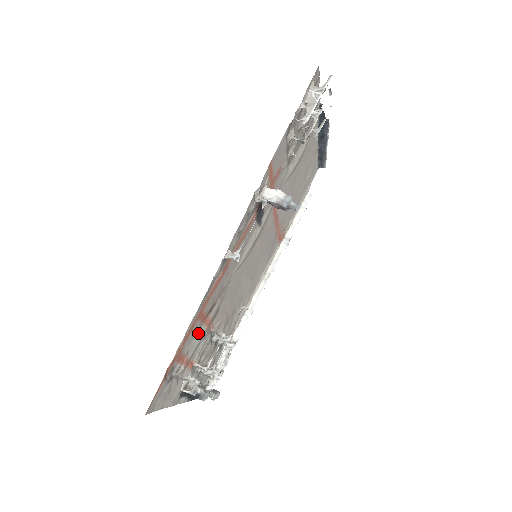
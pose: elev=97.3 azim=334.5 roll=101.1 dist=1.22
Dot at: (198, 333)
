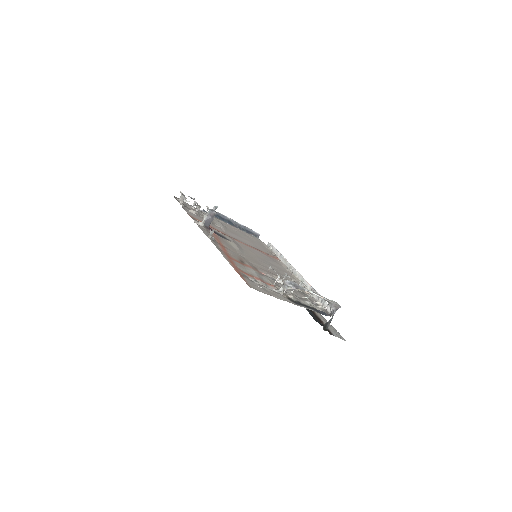
Dot at: (247, 269)
